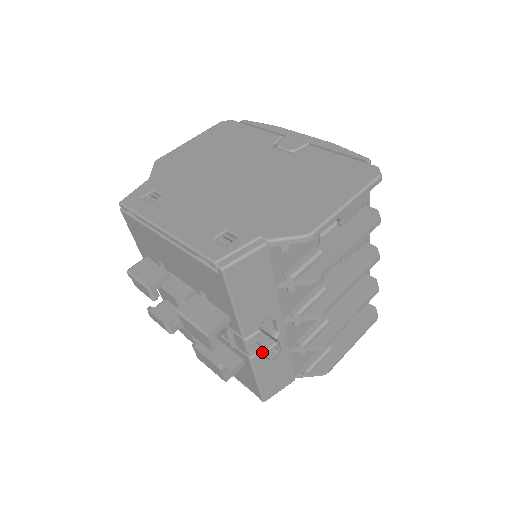
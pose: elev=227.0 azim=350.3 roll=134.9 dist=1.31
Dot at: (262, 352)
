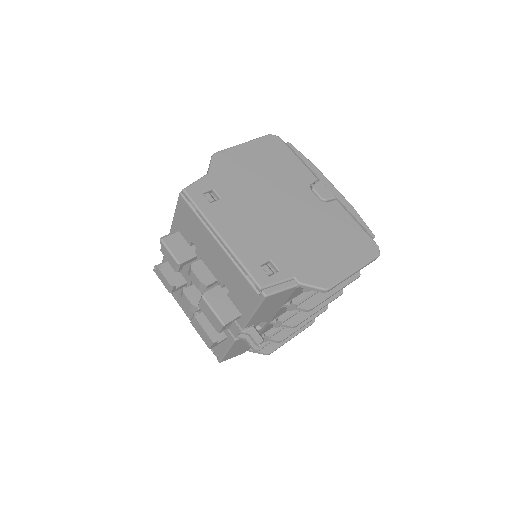
Dot at: (248, 341)
